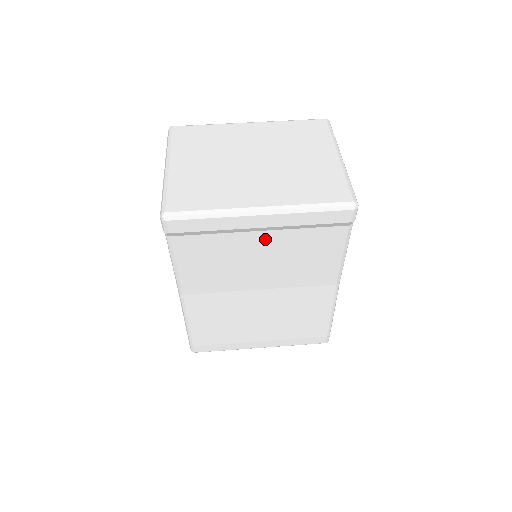
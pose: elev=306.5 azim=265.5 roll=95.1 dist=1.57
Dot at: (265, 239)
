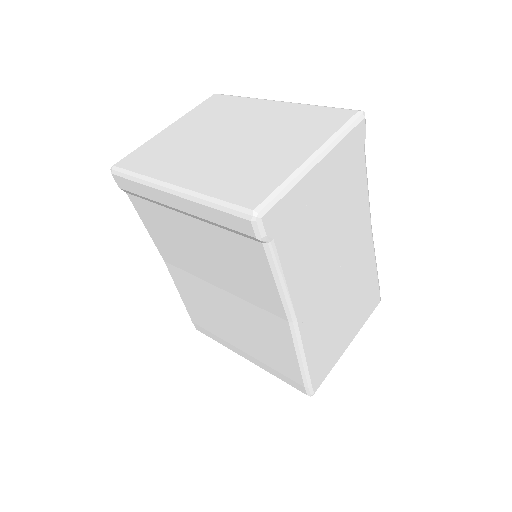
Dot at: (194, 226)
